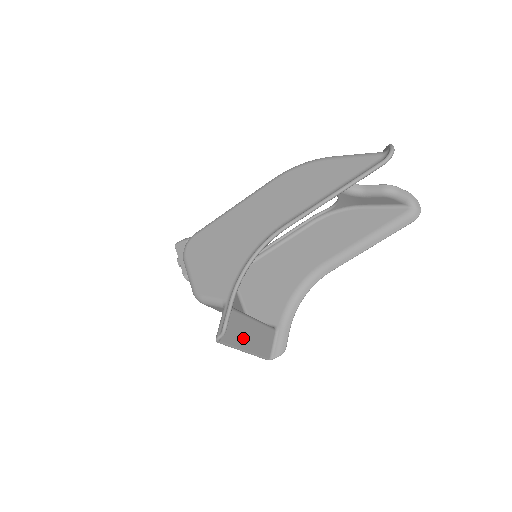
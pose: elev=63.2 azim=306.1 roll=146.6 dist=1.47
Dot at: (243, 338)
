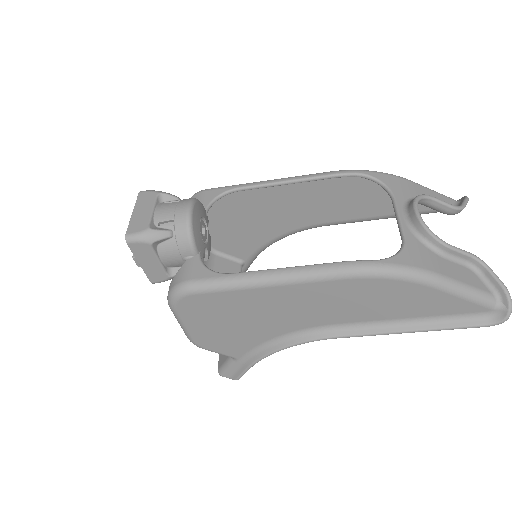
Dot at: occluded
